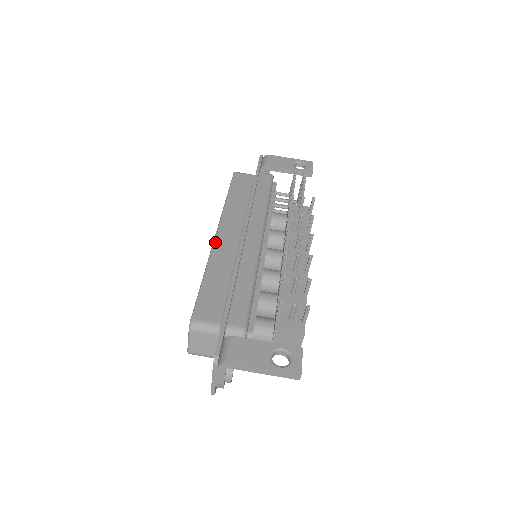
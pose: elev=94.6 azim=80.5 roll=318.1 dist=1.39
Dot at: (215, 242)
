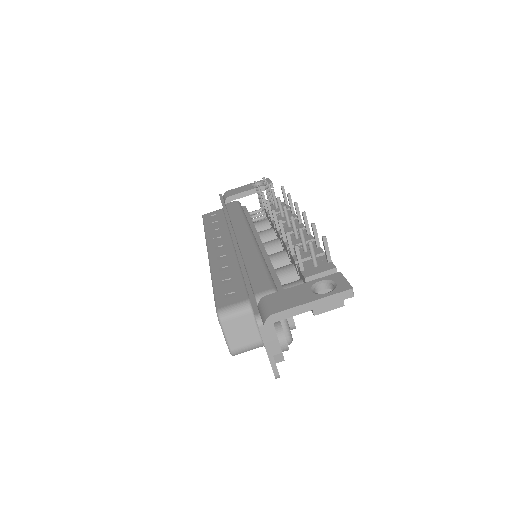
Dot at: (210, 257)
